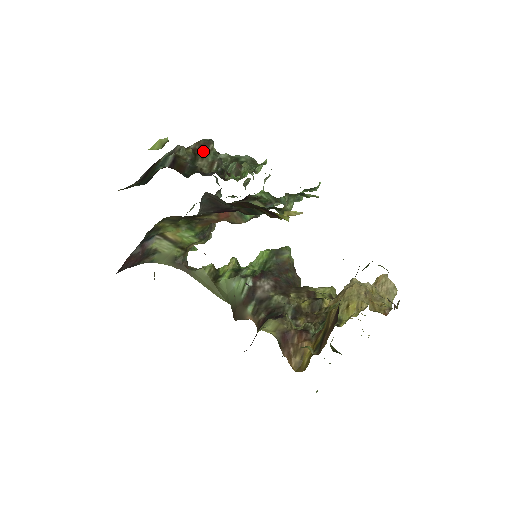
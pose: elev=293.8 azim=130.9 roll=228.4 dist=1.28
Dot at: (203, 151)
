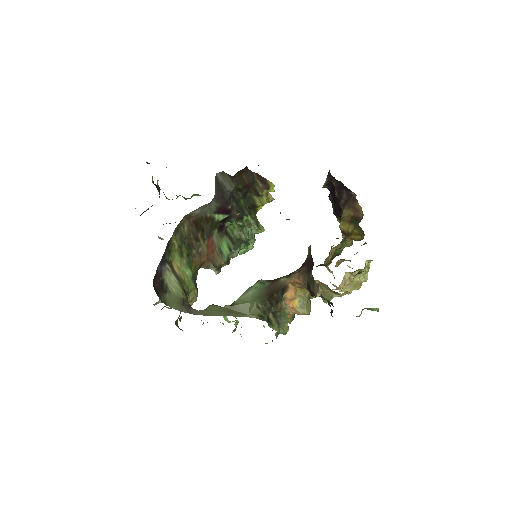
Dot at: occluded
